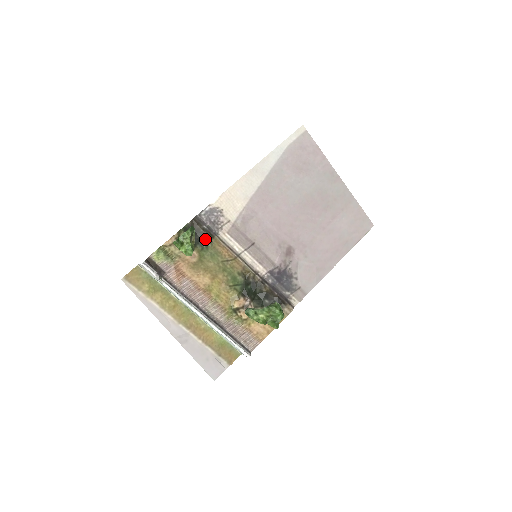
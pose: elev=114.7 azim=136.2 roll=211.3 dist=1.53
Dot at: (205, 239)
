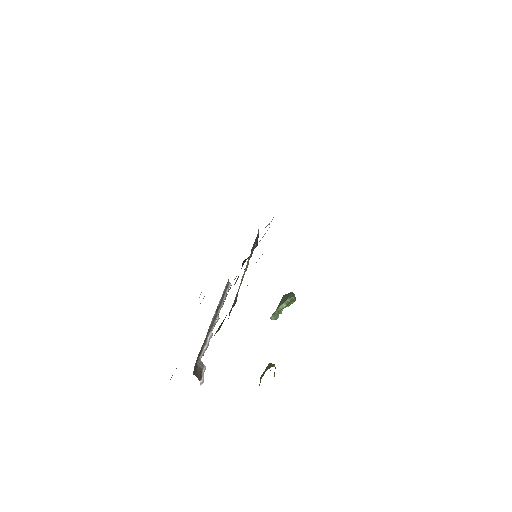
Dot at: occluded
